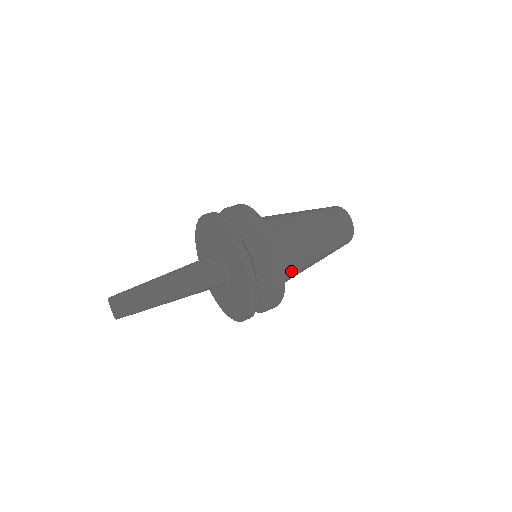
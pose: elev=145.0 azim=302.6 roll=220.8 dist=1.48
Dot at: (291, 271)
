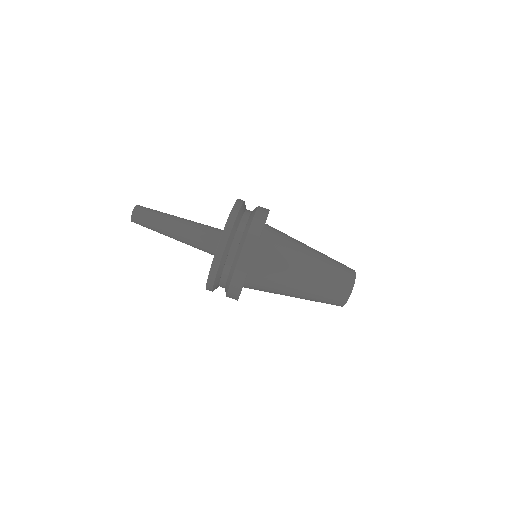
Dot at: (264, 285)
